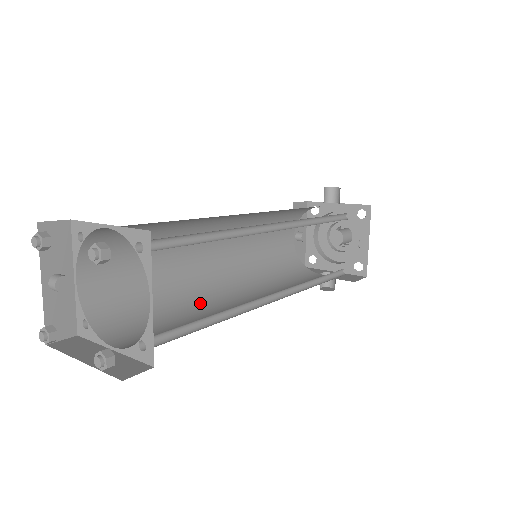
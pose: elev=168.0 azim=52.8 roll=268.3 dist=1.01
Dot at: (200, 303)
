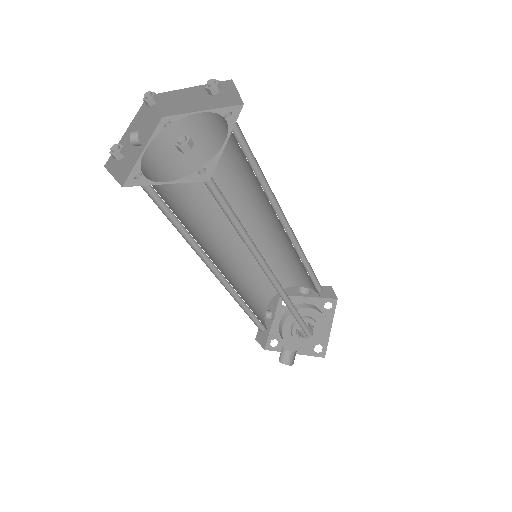
Dot at: occluded
